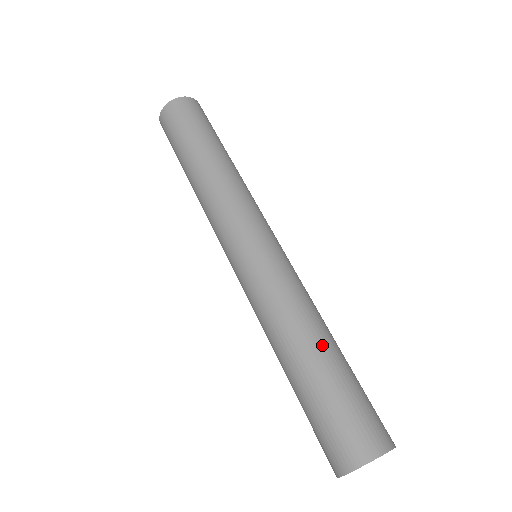
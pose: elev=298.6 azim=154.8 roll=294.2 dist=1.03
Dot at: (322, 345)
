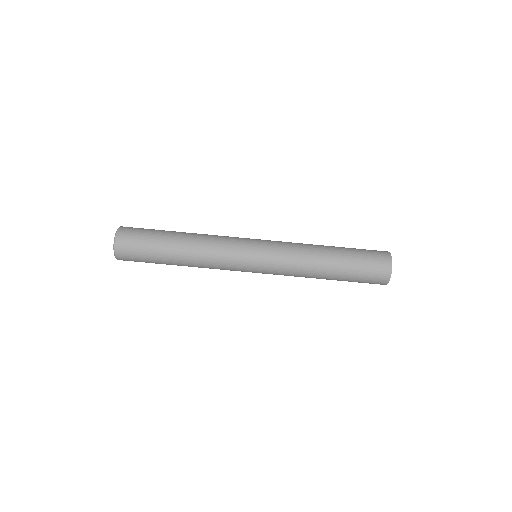
Dot at: (330, 271)
